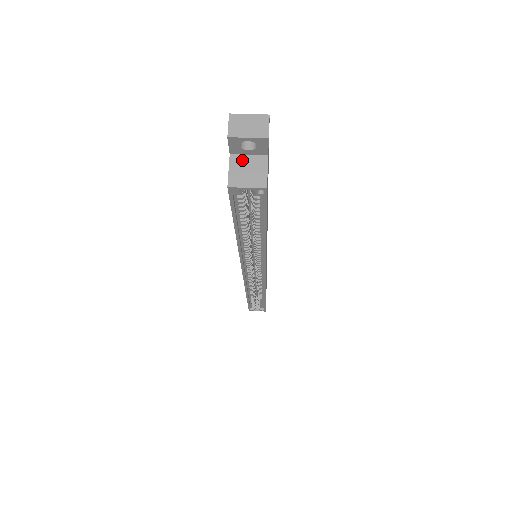
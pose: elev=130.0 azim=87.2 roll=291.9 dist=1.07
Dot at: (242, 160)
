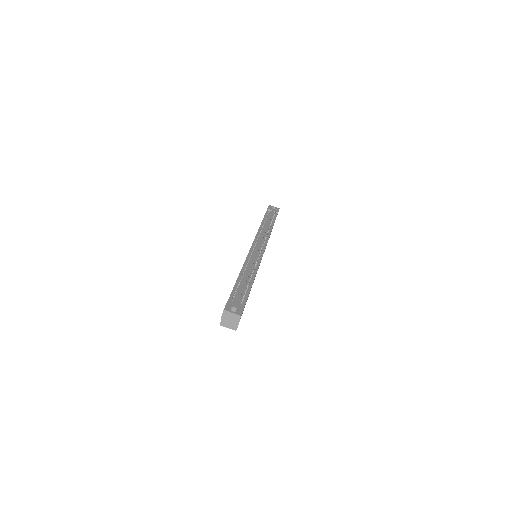
Dot at: occluded
